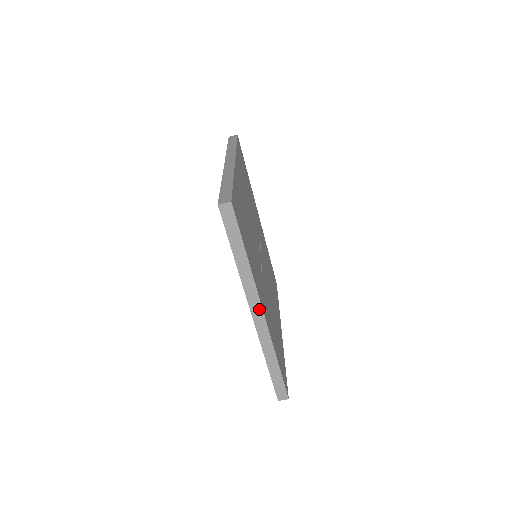
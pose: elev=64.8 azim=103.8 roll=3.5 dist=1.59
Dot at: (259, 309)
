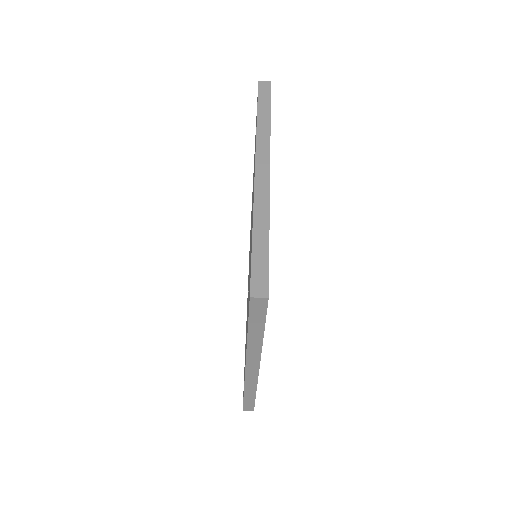
Dot at: (256, 366)
